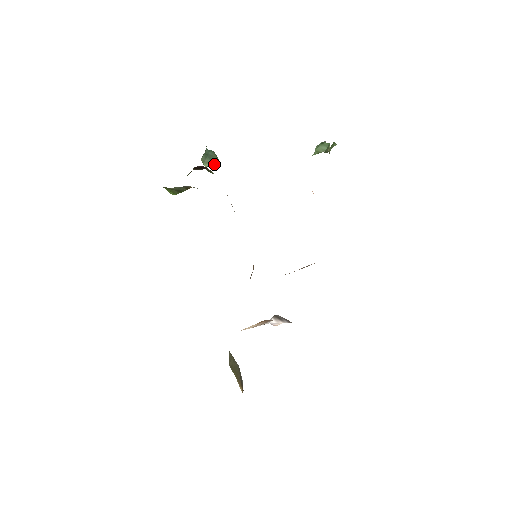
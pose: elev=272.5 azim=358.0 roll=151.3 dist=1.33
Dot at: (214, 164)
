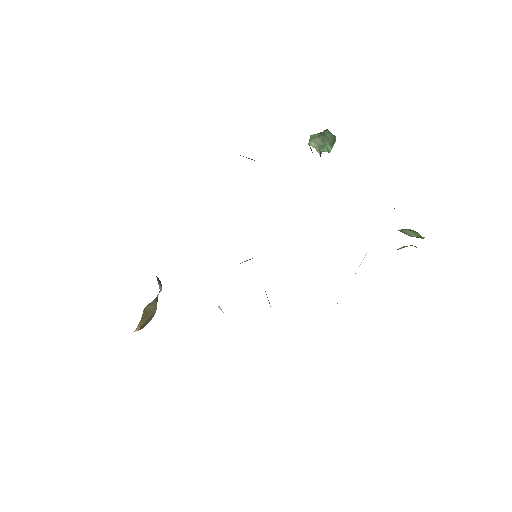
Dot at: (322, 147)
